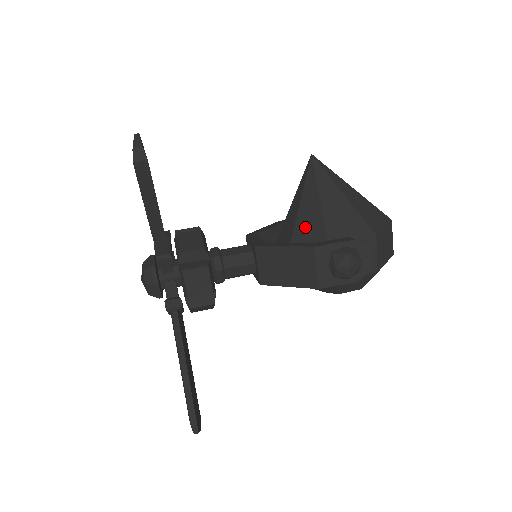
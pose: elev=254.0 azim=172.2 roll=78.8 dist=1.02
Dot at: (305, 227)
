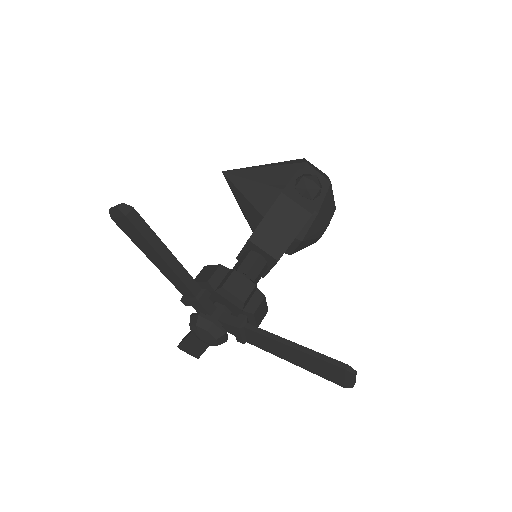
Dot at: (264, 203)
